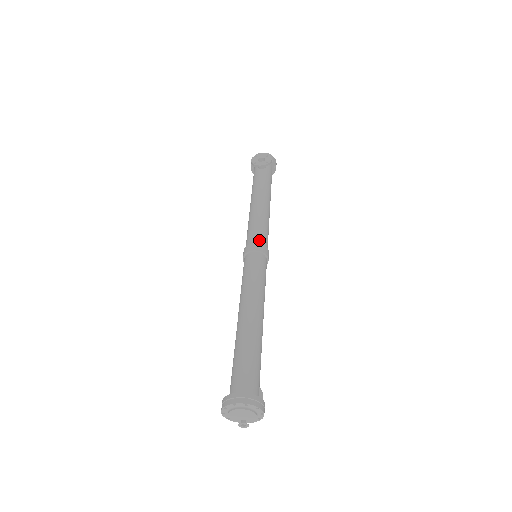
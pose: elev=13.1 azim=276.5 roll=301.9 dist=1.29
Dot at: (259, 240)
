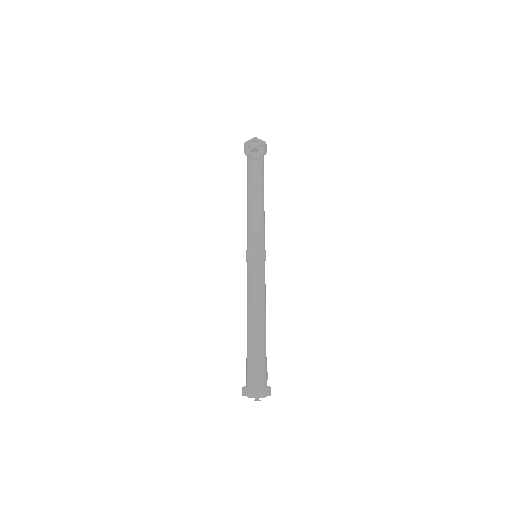
Dot at: (258, 244)
